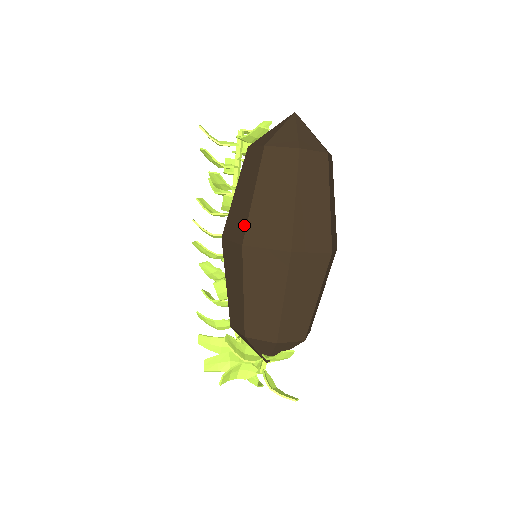
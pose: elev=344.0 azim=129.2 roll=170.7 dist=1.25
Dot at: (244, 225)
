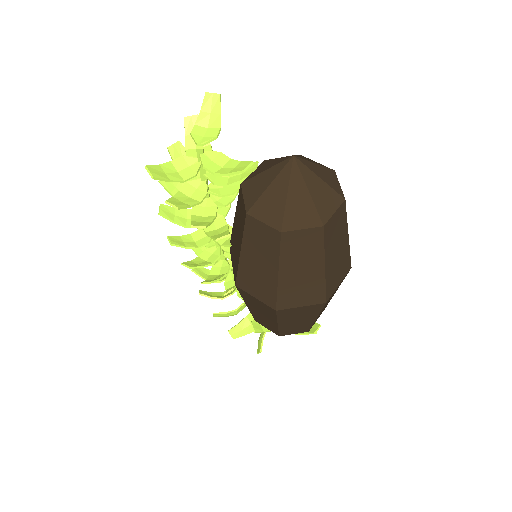
Dot at: (273, 295)
